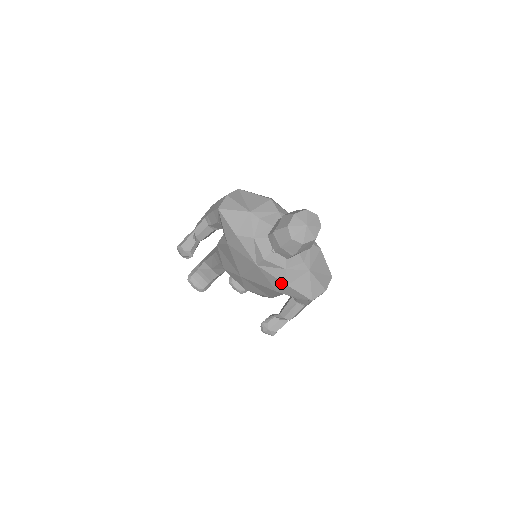
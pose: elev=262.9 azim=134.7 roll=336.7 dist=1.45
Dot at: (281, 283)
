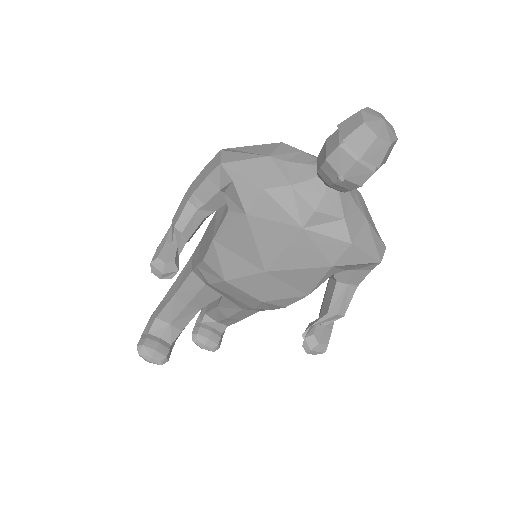
Dot at: (341, 245)
